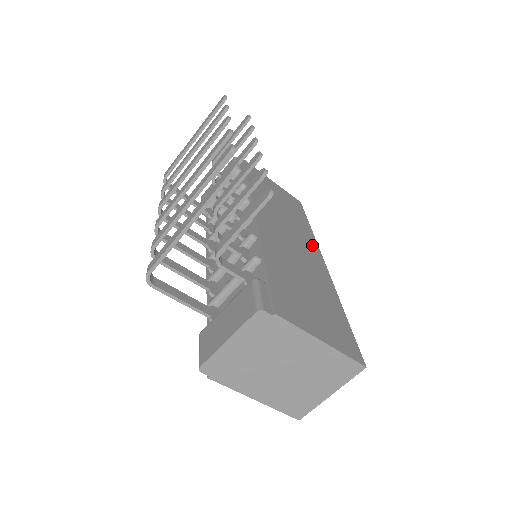
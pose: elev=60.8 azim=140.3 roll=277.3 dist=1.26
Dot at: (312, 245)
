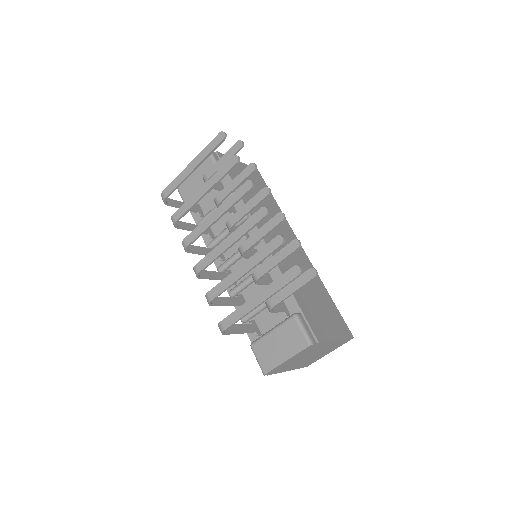
Dot at: (289, 230)
